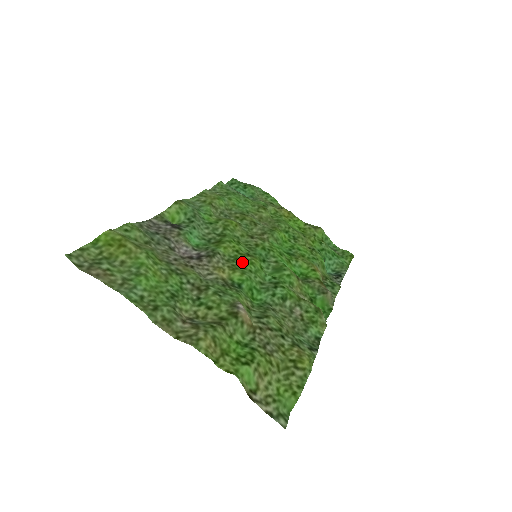
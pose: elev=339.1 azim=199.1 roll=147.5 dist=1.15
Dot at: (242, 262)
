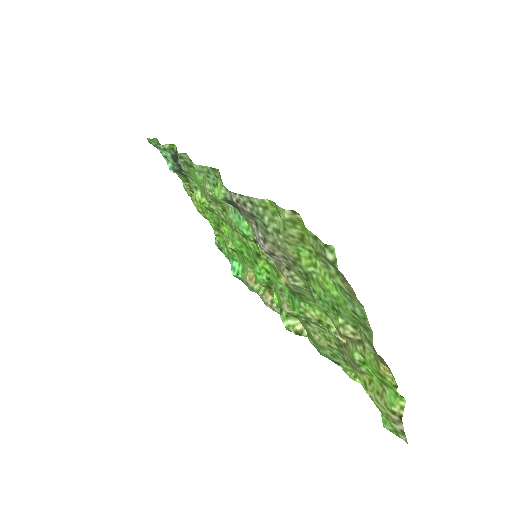
Dot at: occluded
